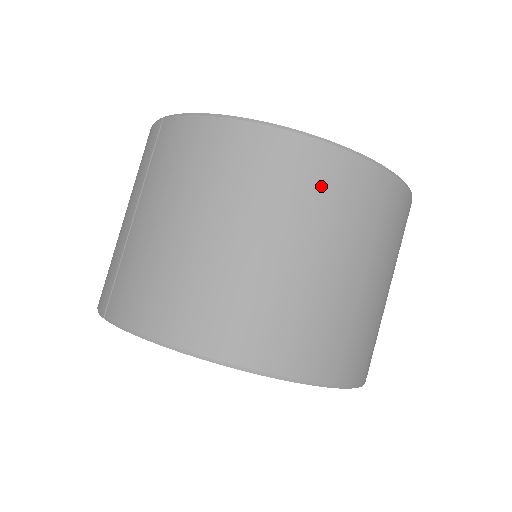
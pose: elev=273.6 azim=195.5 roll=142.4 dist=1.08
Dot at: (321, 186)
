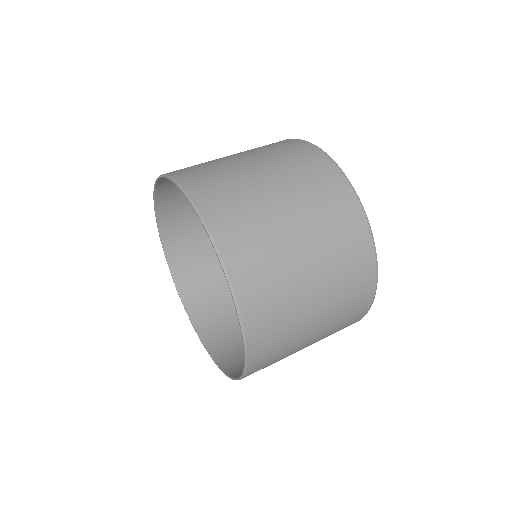
Dot at: (336, 210)
